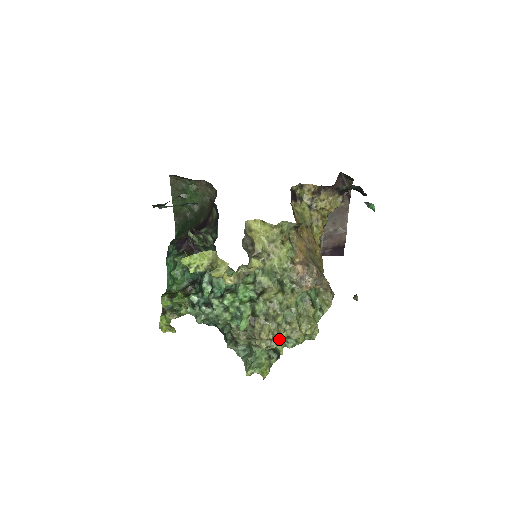
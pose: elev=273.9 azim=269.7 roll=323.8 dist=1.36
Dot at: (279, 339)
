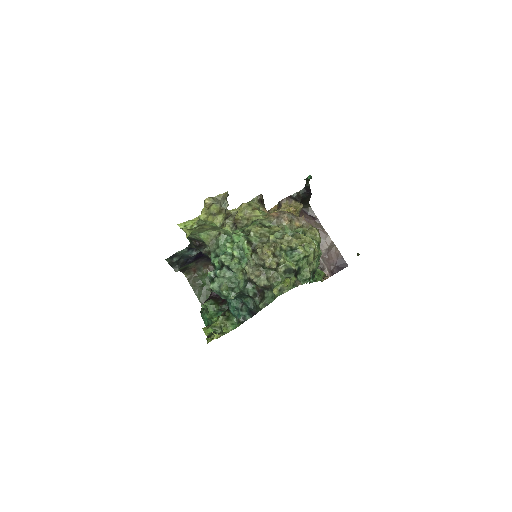
Dot at: (282, 253)
